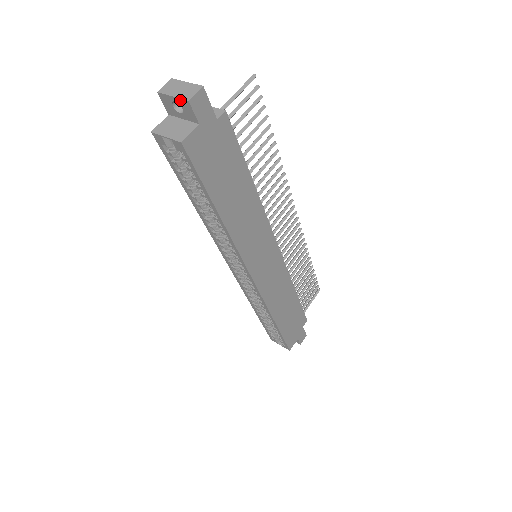
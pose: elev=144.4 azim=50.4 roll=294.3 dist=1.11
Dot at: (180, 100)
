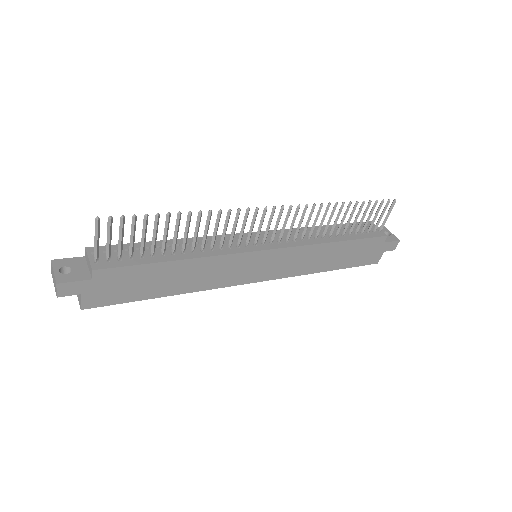
Dot at: occluded
